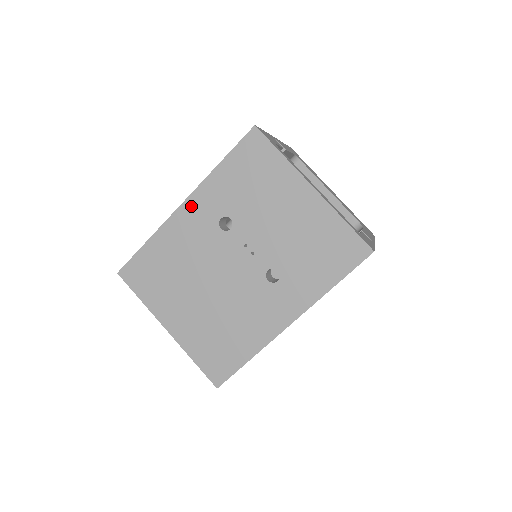
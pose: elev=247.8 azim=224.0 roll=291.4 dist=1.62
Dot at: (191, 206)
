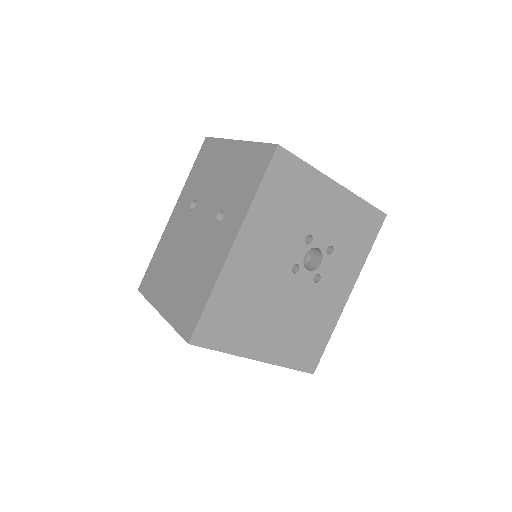
Dot at: (176, 211)
